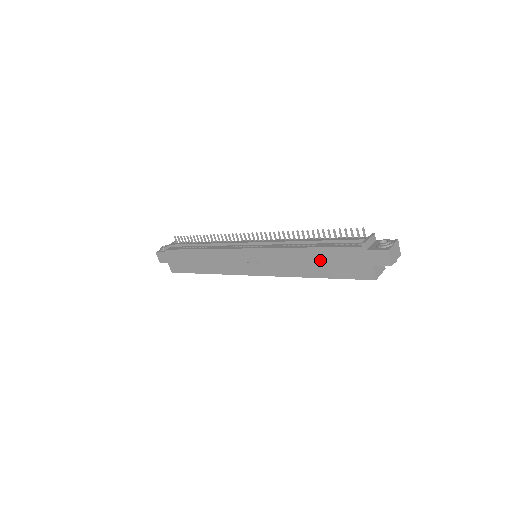
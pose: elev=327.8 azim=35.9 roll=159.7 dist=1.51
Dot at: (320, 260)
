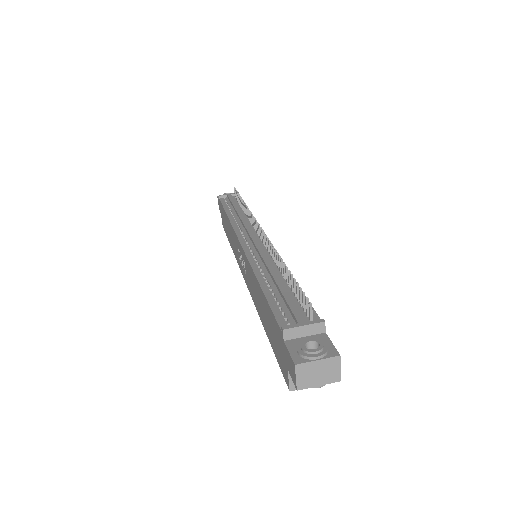
Dot at: (265, 311)
